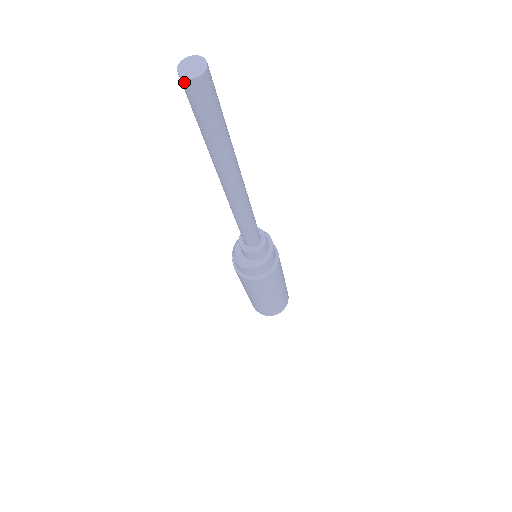
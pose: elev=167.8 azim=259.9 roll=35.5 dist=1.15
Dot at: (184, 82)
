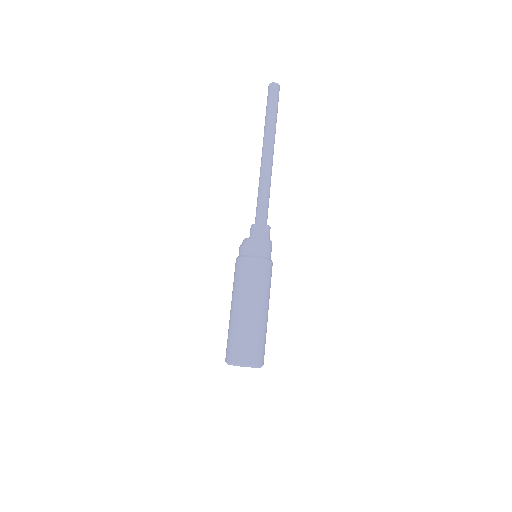
Dot at: (274, 85)
